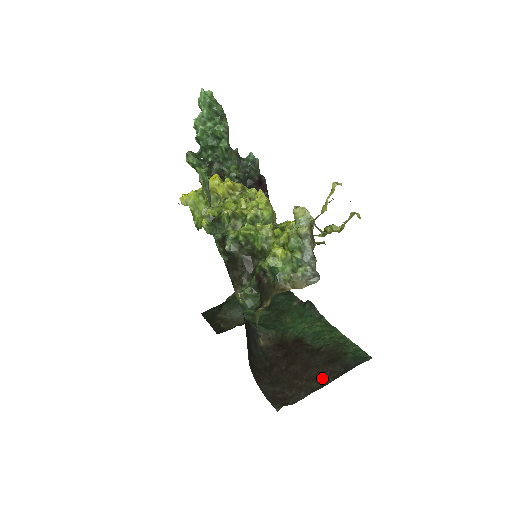
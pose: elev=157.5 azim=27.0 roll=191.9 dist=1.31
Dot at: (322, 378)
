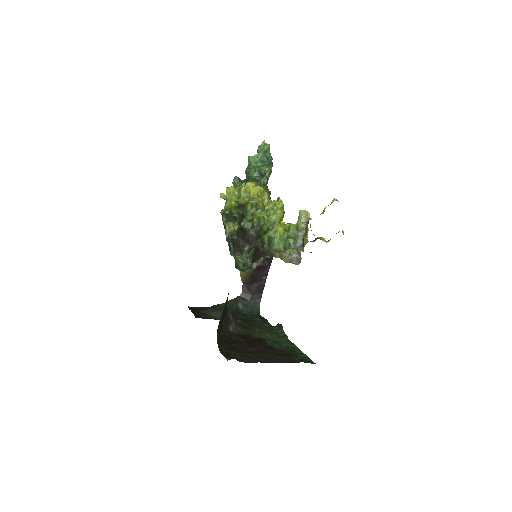
Dot at: (271, 359)
